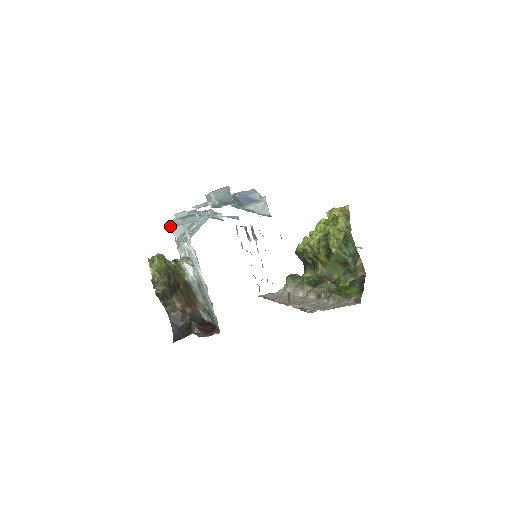
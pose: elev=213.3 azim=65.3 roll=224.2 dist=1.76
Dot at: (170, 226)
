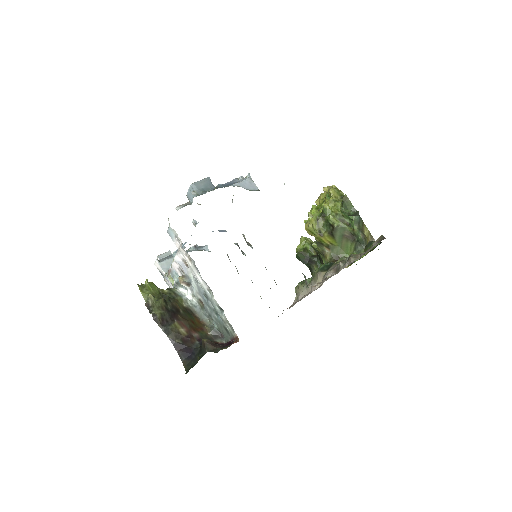
Dot at: (155, 264)
